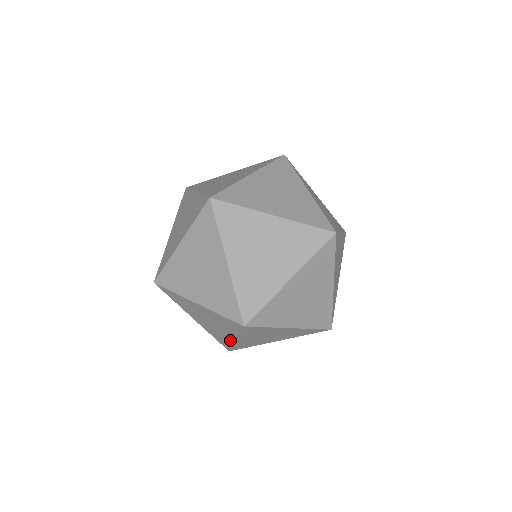
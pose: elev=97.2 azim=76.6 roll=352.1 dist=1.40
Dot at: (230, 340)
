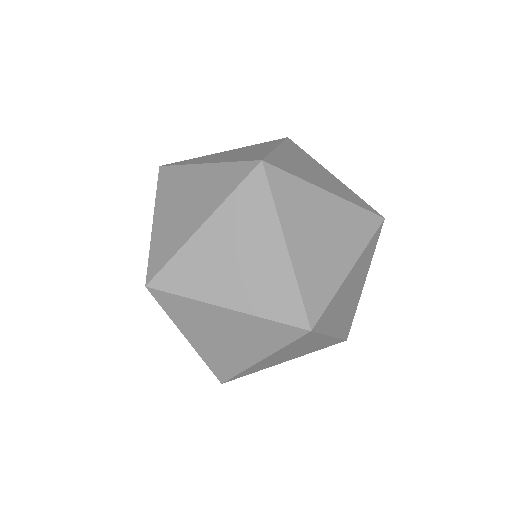
Dot at: occluded
